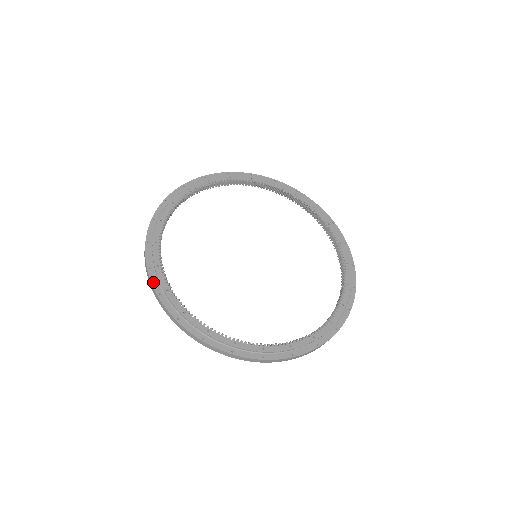
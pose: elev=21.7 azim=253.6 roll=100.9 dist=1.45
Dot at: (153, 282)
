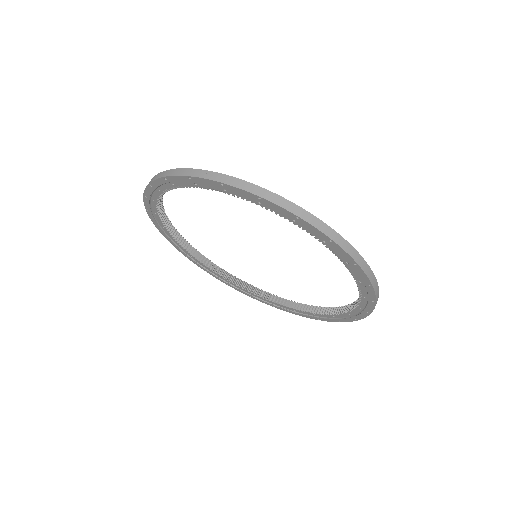
Dot at: (246, 182)
